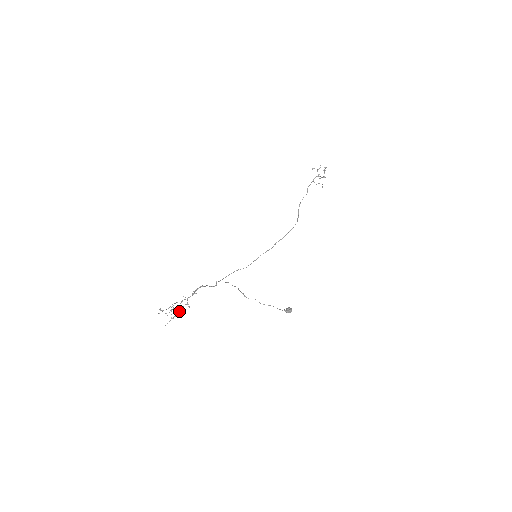
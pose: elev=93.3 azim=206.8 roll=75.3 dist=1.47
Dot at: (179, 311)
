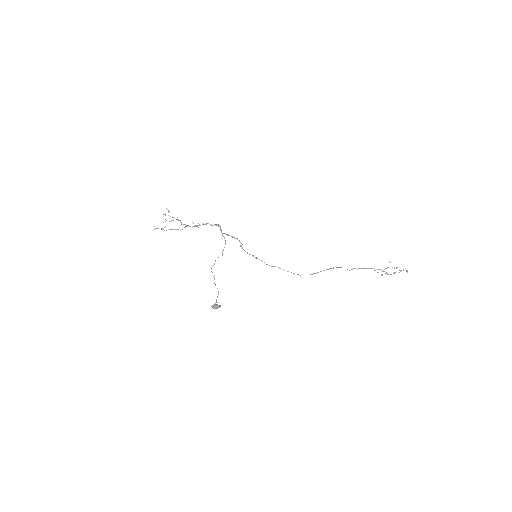
Dot at: (170, 229)
